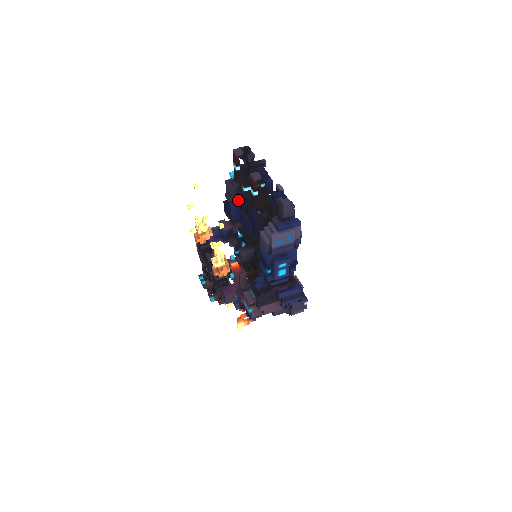
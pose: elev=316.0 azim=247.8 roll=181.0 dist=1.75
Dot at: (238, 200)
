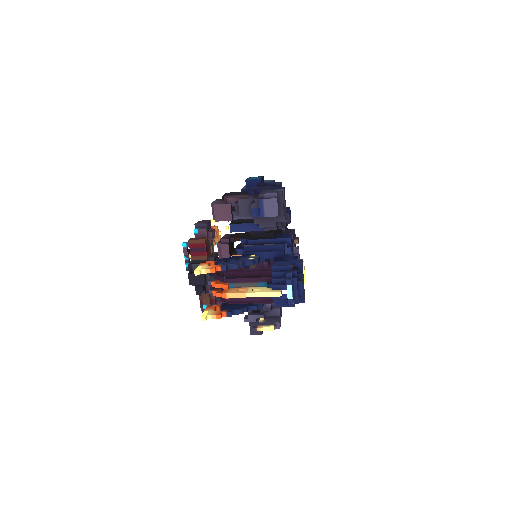
Dot at: occluded
